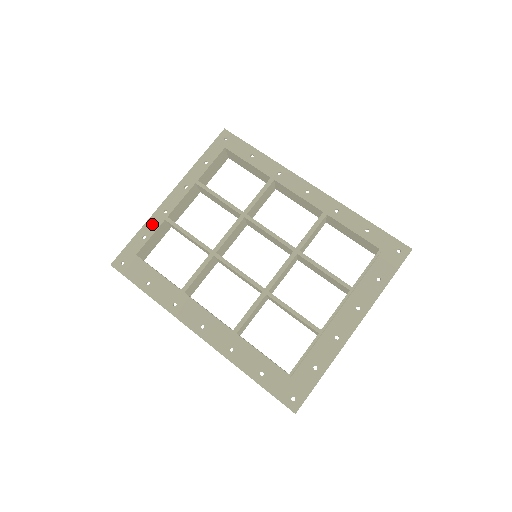
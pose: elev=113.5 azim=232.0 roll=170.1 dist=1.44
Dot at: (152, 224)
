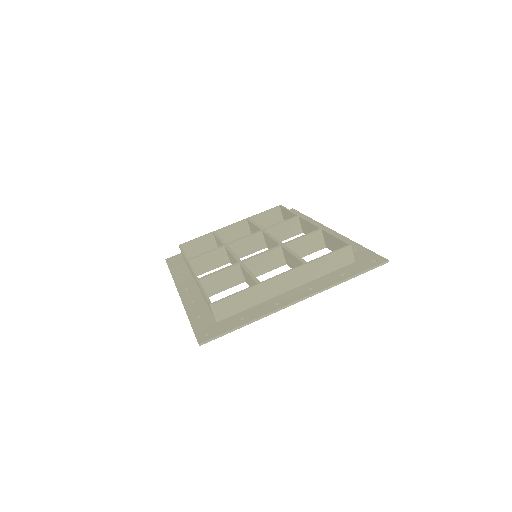
Dot at: occluded
